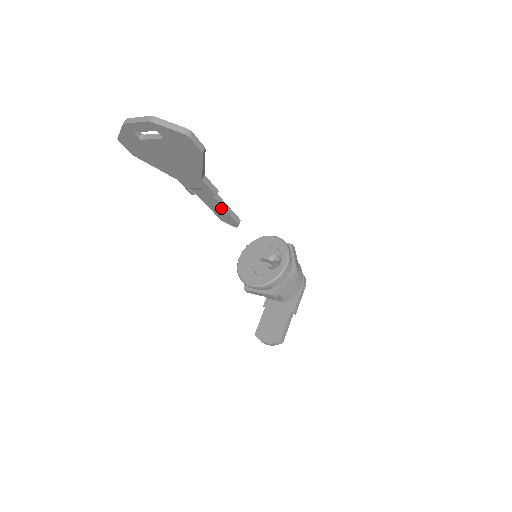
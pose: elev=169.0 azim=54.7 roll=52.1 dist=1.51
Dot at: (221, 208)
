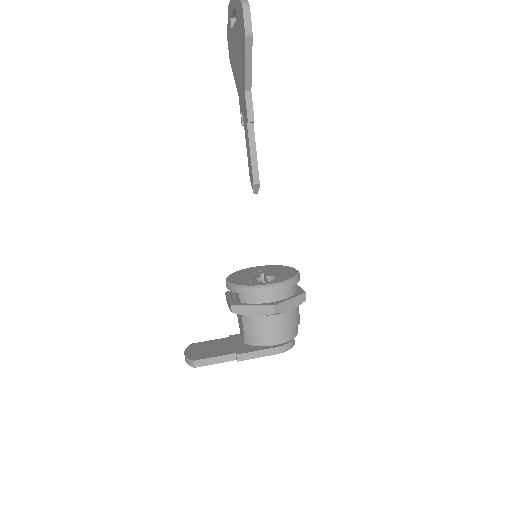
Dot at: (249, 149)
